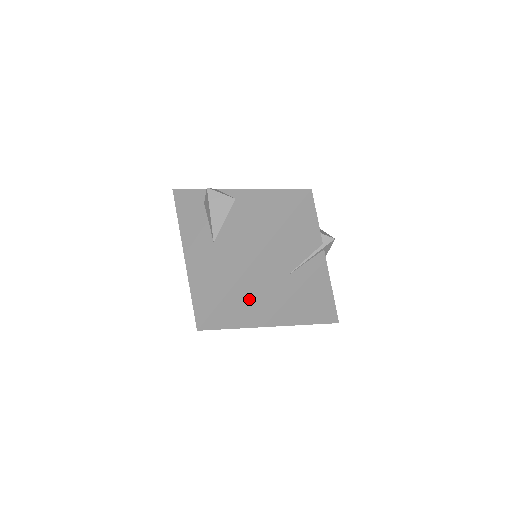
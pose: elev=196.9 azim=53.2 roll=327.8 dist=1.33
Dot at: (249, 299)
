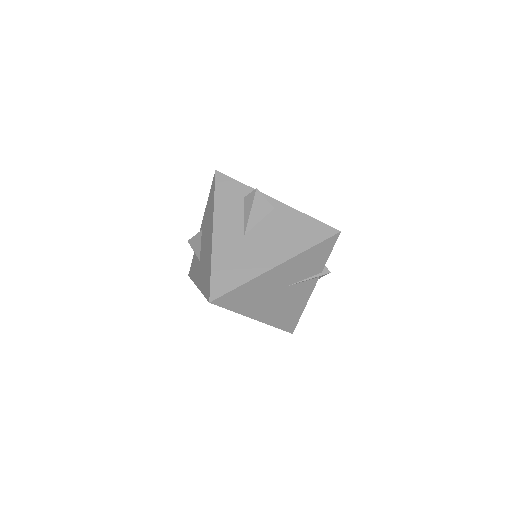
Dot at: (255, 293)
